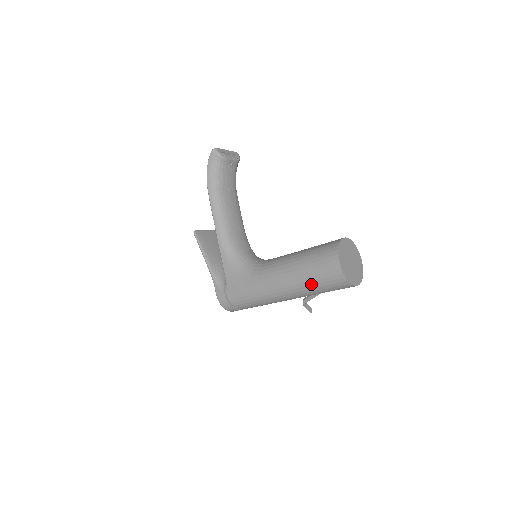
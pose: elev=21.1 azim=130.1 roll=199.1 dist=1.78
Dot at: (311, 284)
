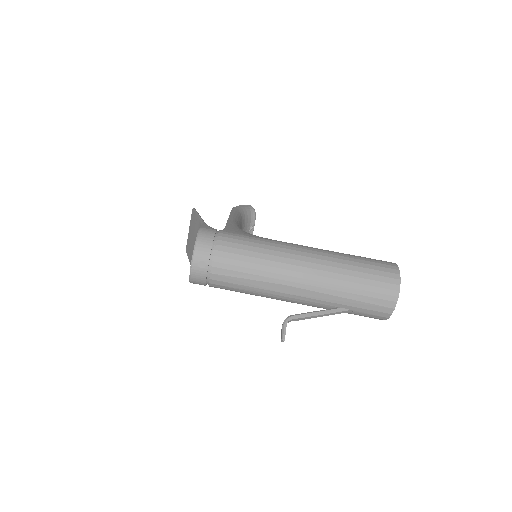
Dot at: (354, 265)
